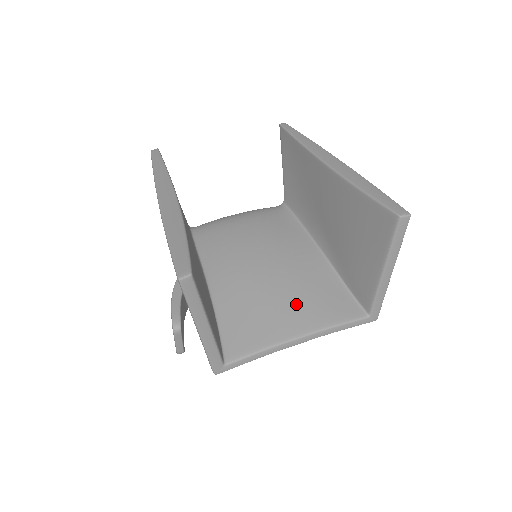
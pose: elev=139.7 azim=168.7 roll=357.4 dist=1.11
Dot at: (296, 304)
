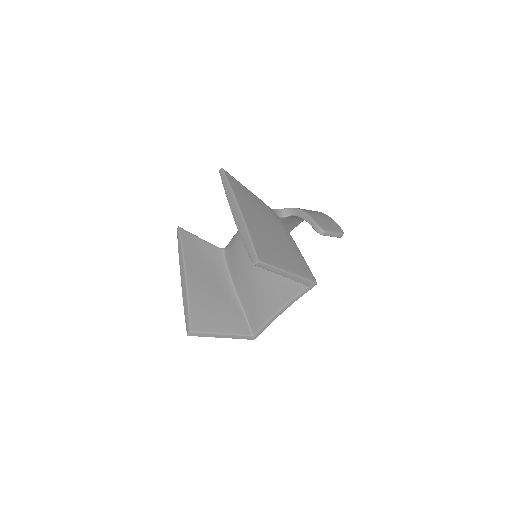
Dot at: (271, 292)
